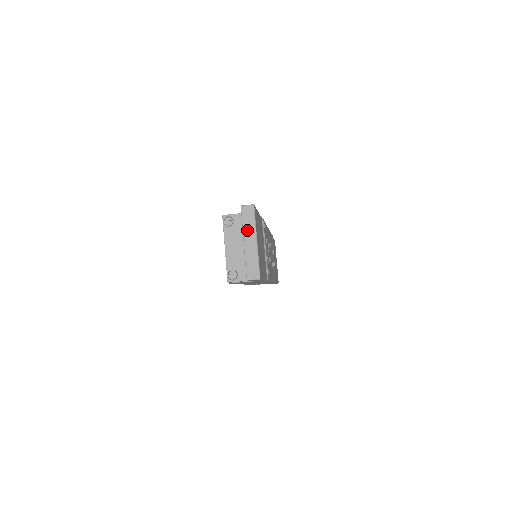
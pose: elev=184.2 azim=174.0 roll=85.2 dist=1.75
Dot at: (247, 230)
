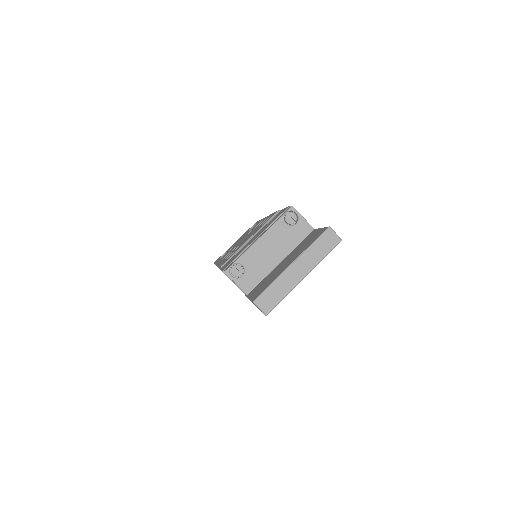
Dot at: (309, 256)
